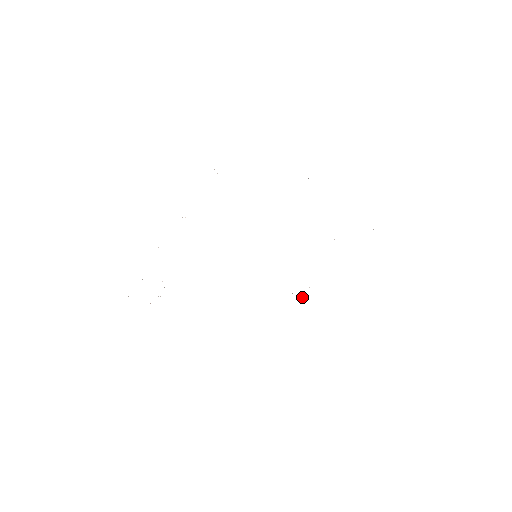
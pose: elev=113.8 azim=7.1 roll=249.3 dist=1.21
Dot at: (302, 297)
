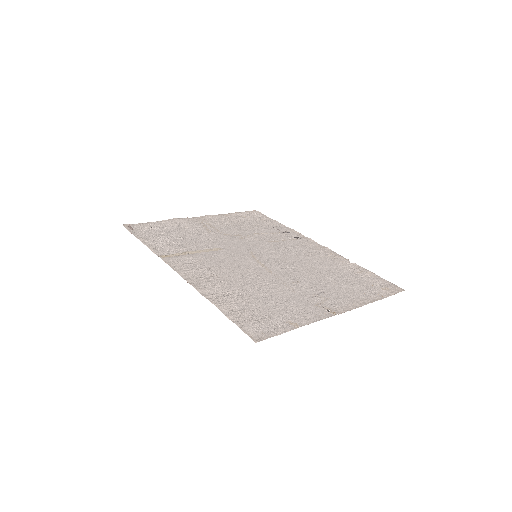
Dot at: (265, 215)
